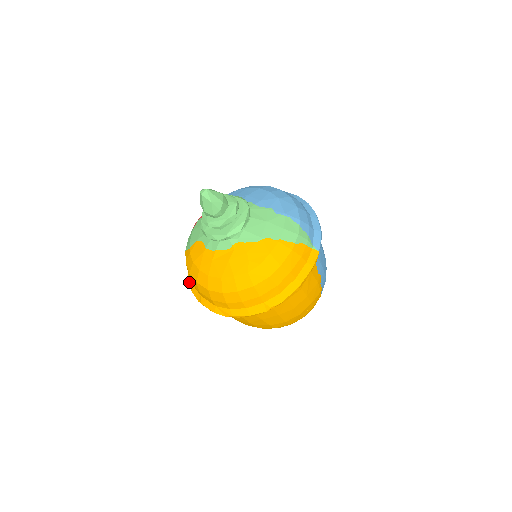
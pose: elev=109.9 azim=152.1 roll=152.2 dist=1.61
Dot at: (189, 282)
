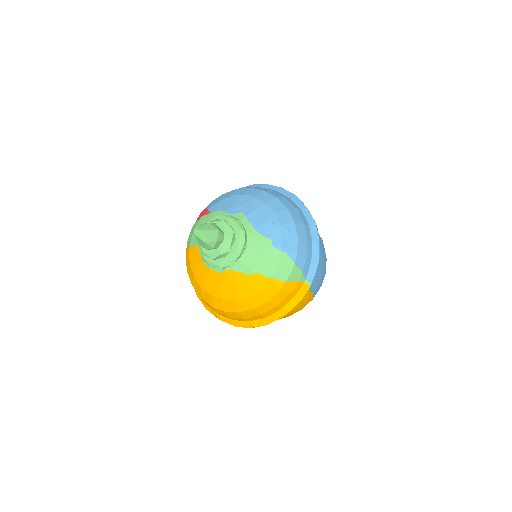
Dot at: occluded
